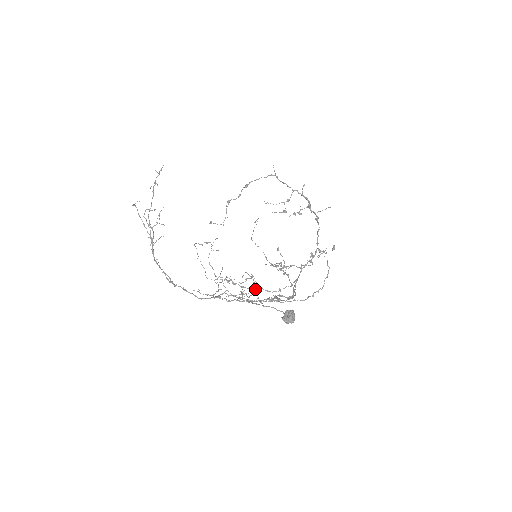
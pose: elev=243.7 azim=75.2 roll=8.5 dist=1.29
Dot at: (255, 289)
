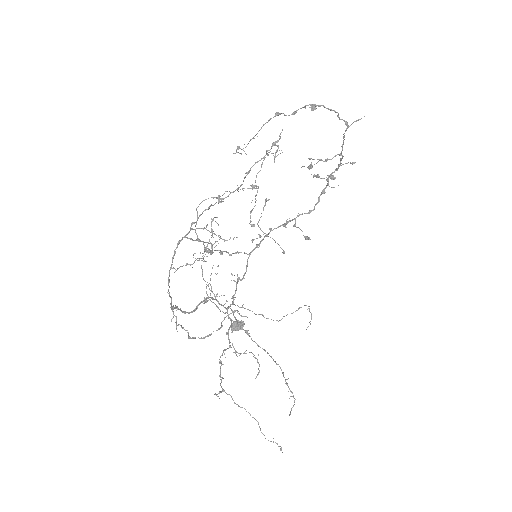
Dot at: (220, 253)
